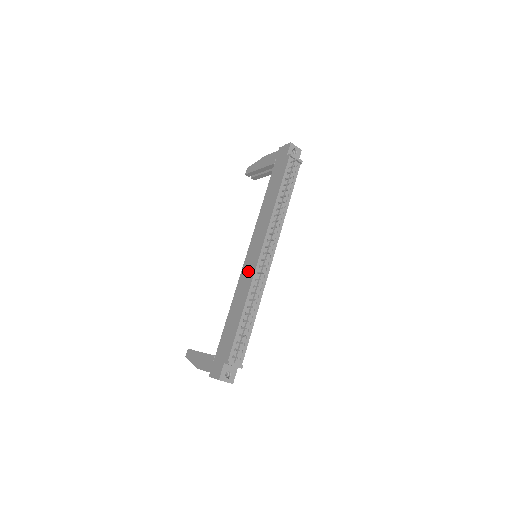
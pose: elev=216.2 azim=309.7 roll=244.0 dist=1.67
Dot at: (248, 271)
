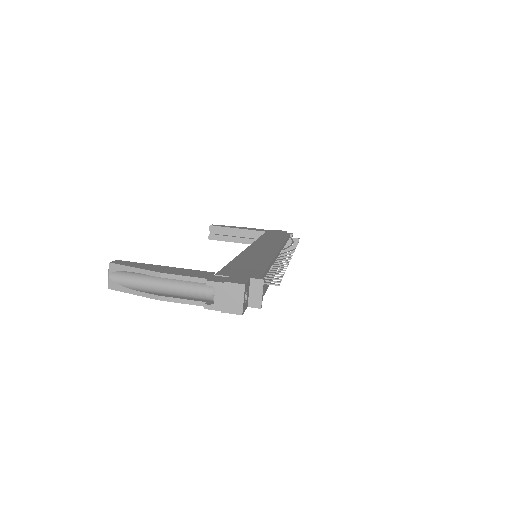
Dot at: (263, 250)
